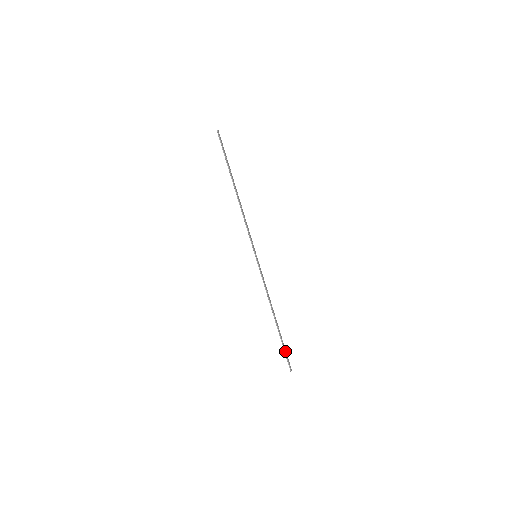
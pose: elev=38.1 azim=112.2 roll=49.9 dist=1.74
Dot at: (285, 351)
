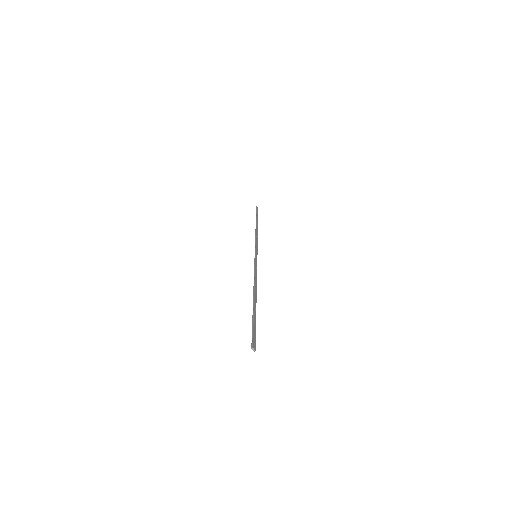
Dot at: (253, 325)
